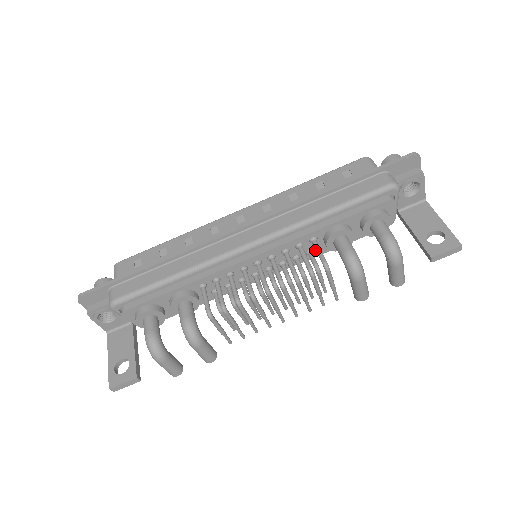
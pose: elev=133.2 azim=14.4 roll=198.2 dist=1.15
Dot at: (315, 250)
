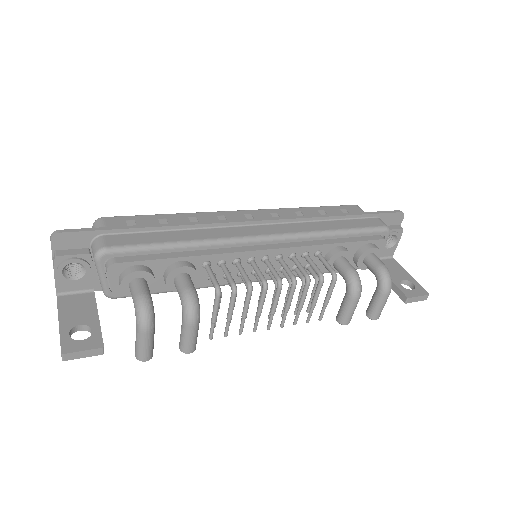
Dot at: occluded
